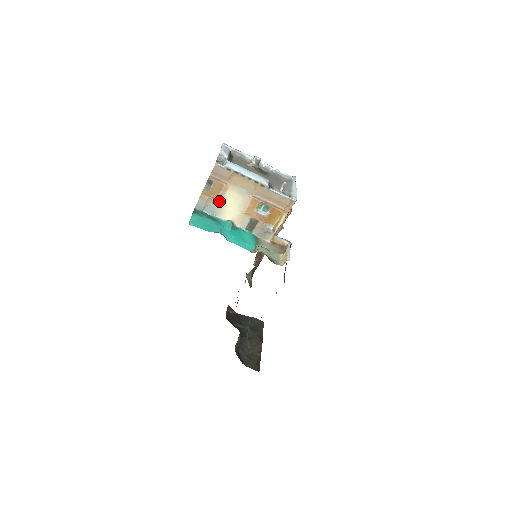
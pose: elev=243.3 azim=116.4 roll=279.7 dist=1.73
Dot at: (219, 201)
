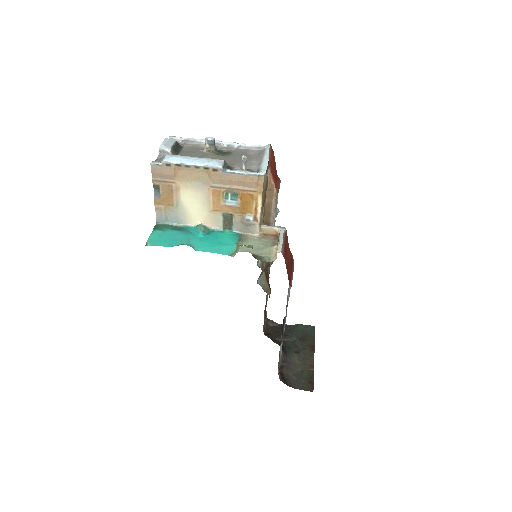
Dot at: (178, 206)
